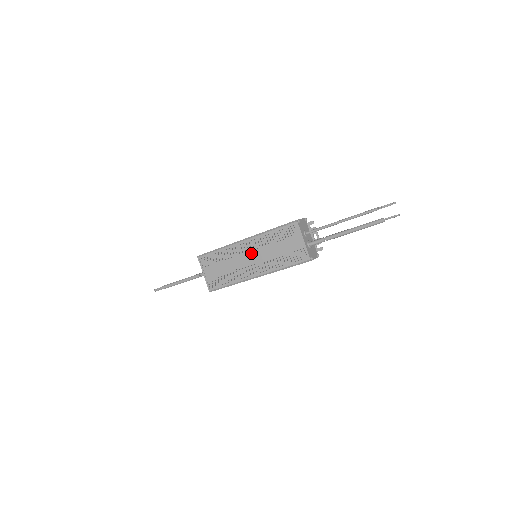
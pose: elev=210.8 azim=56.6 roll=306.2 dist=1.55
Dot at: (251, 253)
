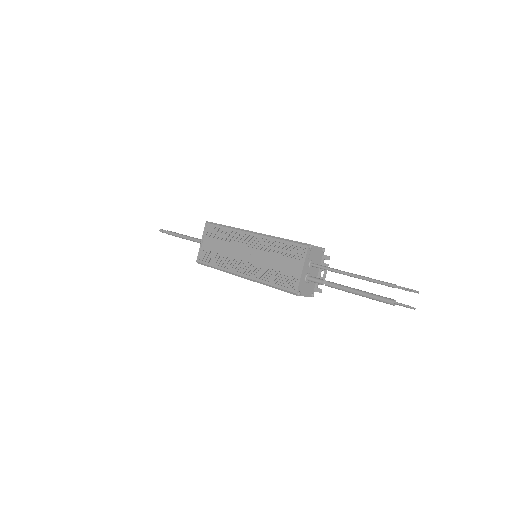
Dot at: (250, 249)
